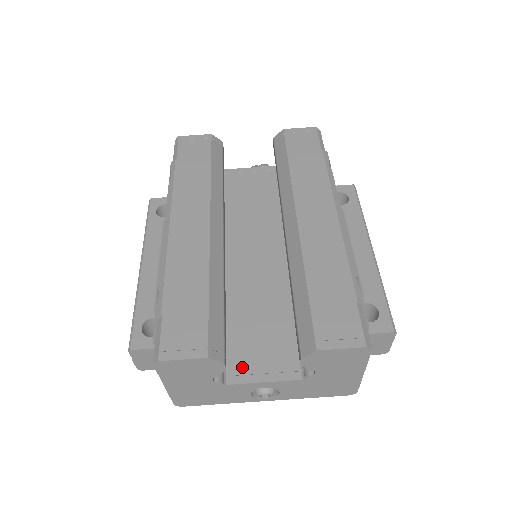
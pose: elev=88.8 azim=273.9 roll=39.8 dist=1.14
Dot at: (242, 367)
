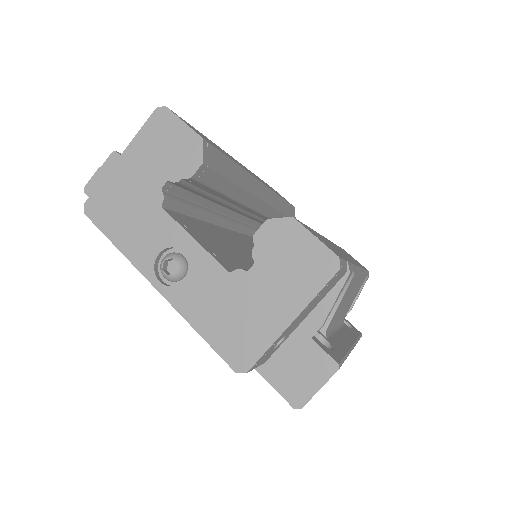
Dot at: (186, 224)
